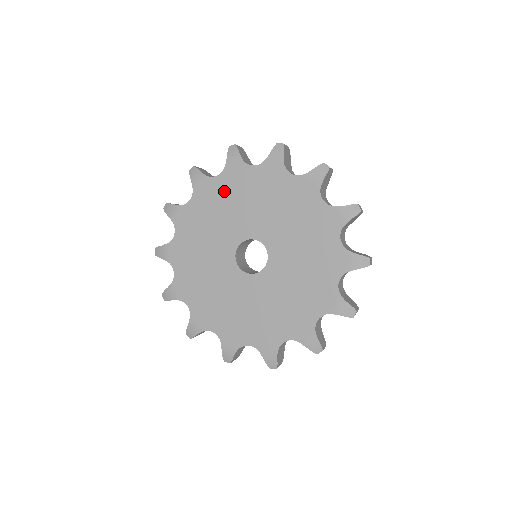
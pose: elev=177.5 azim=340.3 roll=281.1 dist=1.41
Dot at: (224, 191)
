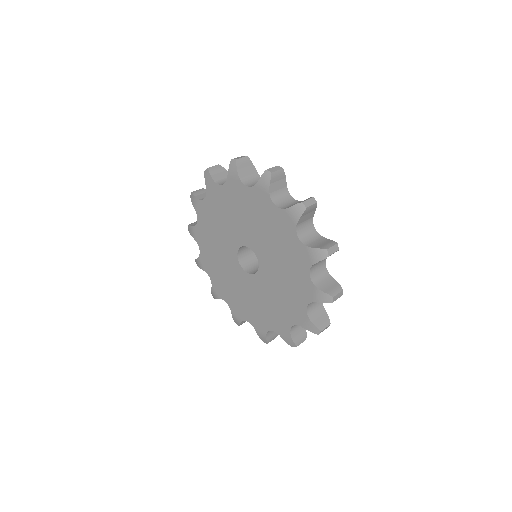
Dot at: (207, 228)
